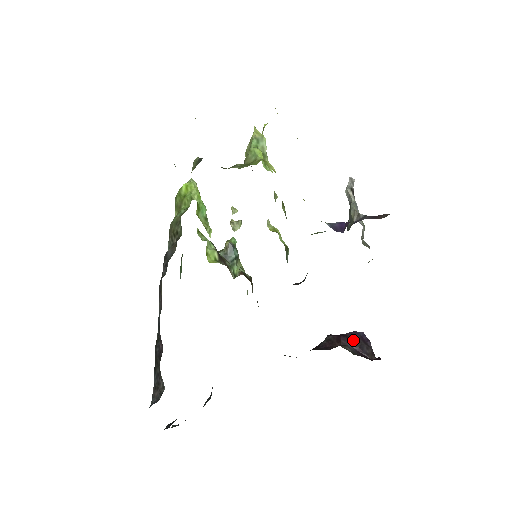
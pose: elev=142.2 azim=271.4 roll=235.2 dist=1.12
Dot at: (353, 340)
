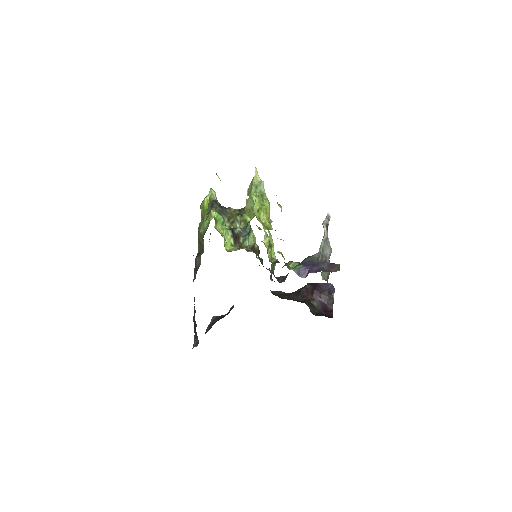
Dot at: (322, 294)
